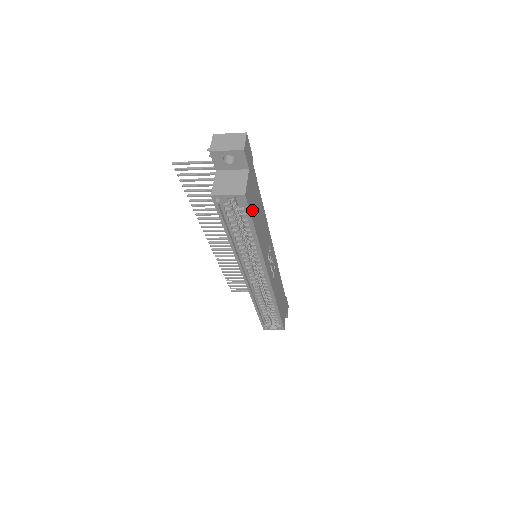
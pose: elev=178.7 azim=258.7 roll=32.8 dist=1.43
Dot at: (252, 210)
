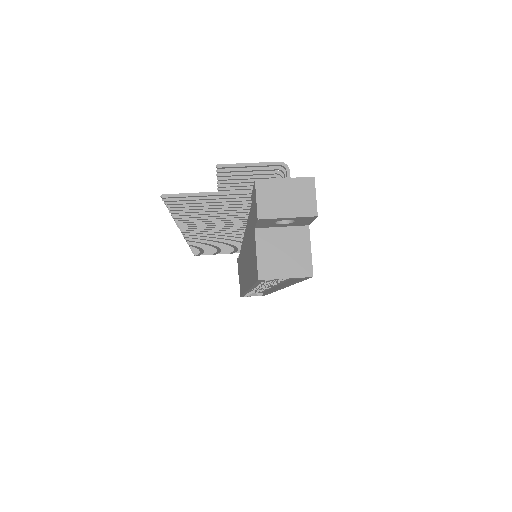
Dot at: occluded
